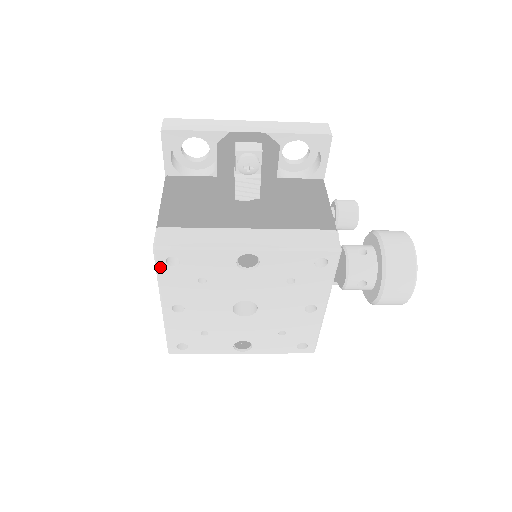
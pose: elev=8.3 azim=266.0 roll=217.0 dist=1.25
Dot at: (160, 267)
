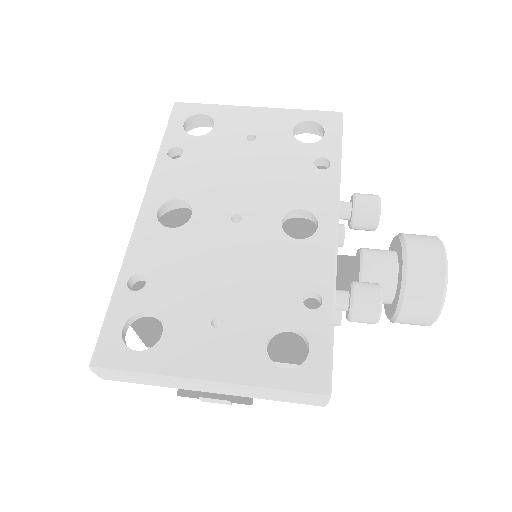
Dot at: occluded
